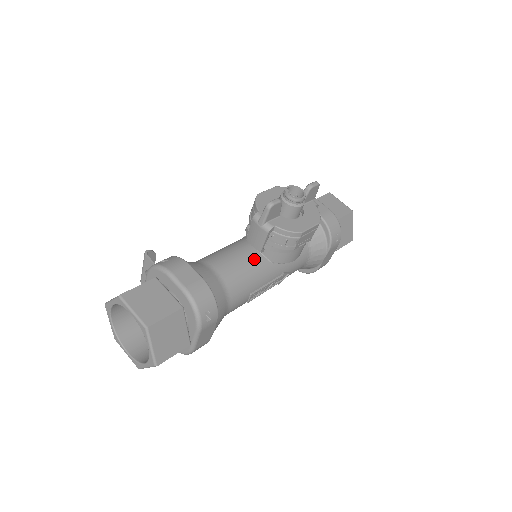
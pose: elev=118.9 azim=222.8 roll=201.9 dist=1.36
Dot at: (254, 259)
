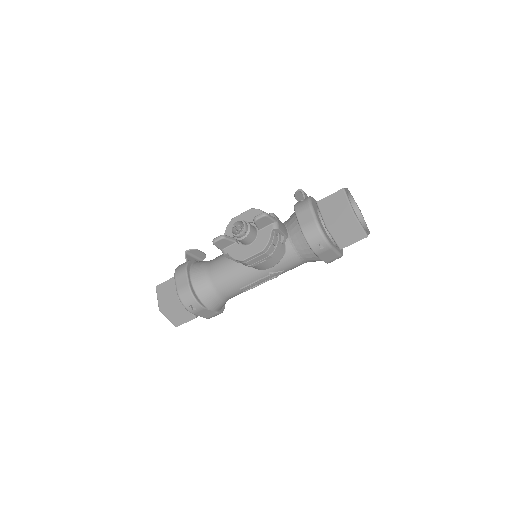
Dot at: (238, 265)
